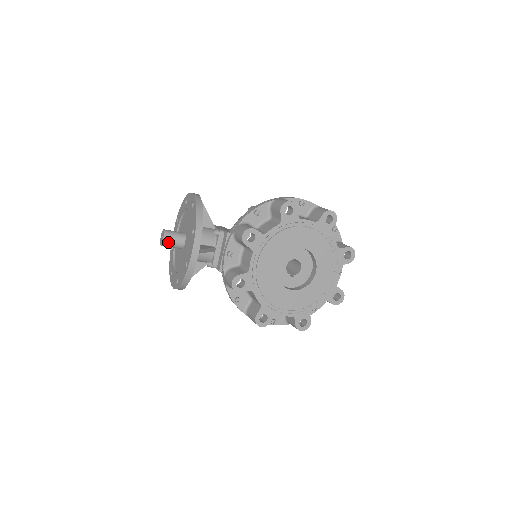
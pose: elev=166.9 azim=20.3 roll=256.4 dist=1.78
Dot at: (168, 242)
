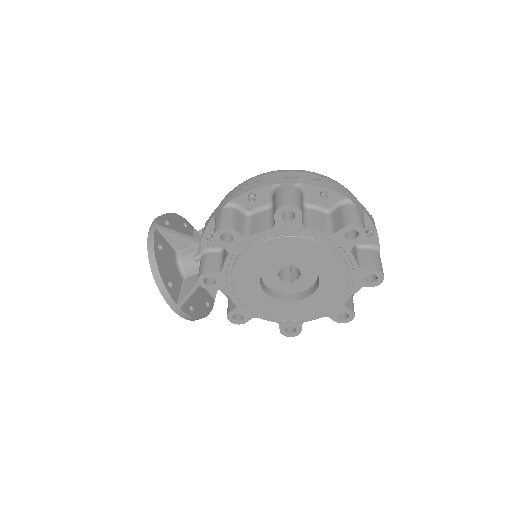
Dot at: occluded
